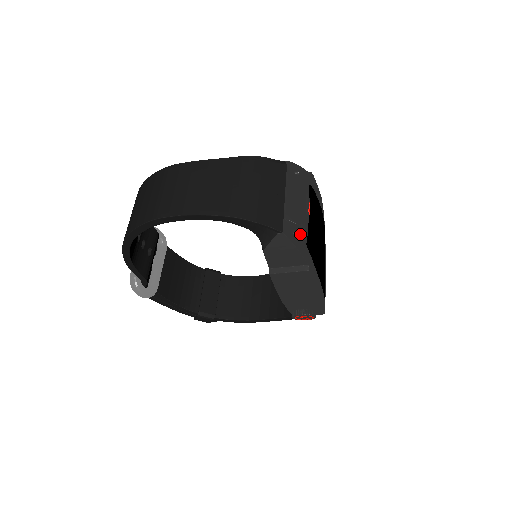
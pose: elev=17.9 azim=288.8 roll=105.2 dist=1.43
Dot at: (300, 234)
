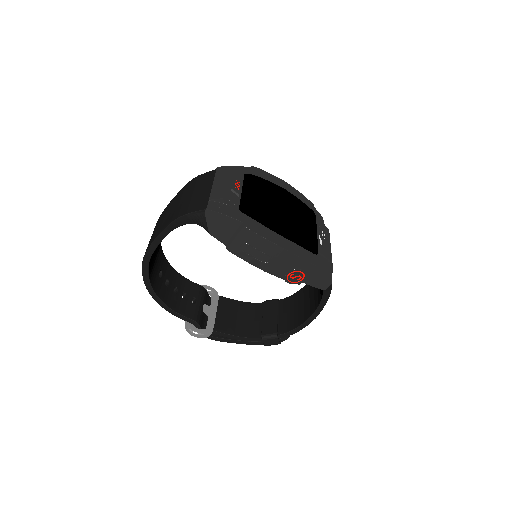
Dot at: (229, 205)
